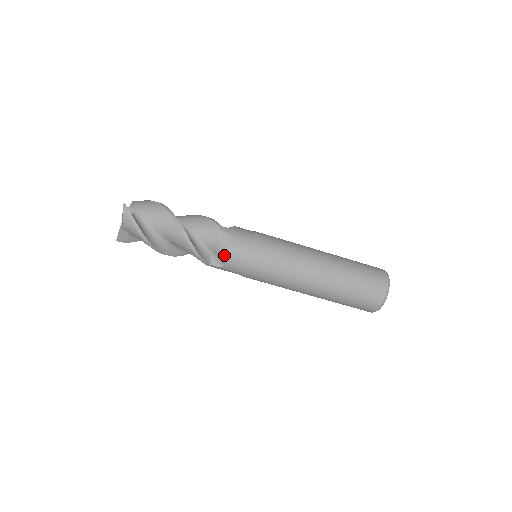
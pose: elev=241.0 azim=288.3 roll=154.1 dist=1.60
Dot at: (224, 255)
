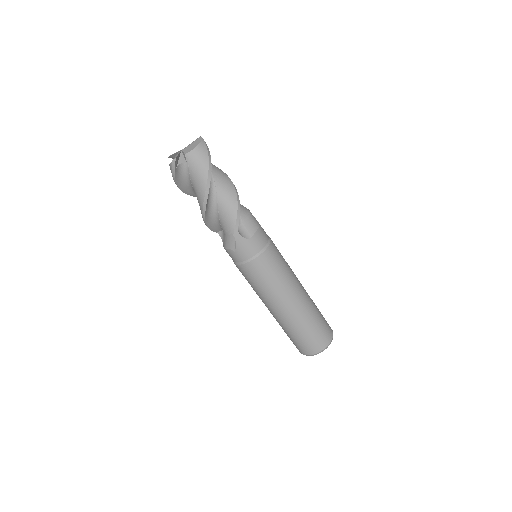
Dot at: (253, 228)
